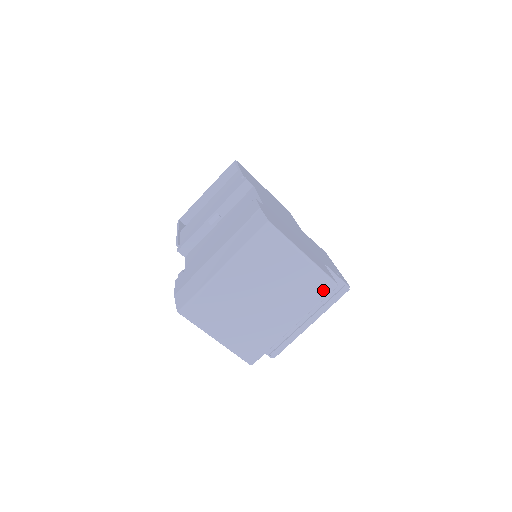
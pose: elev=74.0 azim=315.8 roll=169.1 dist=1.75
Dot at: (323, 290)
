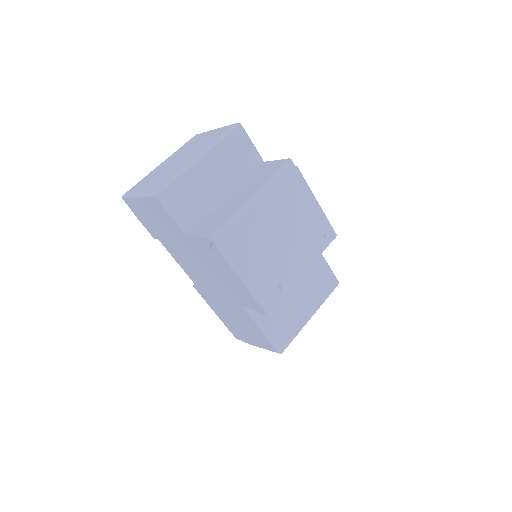
Dot at: (227, 130)
